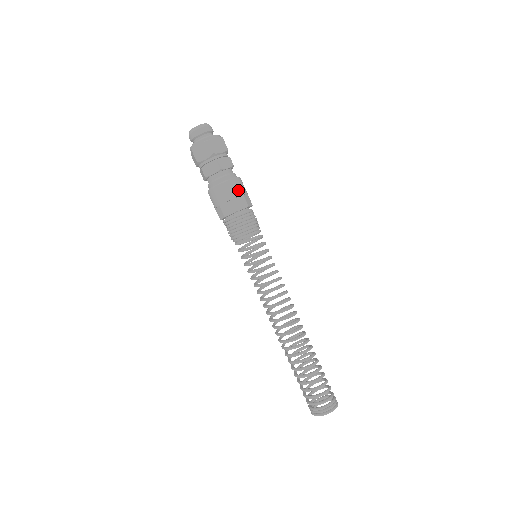
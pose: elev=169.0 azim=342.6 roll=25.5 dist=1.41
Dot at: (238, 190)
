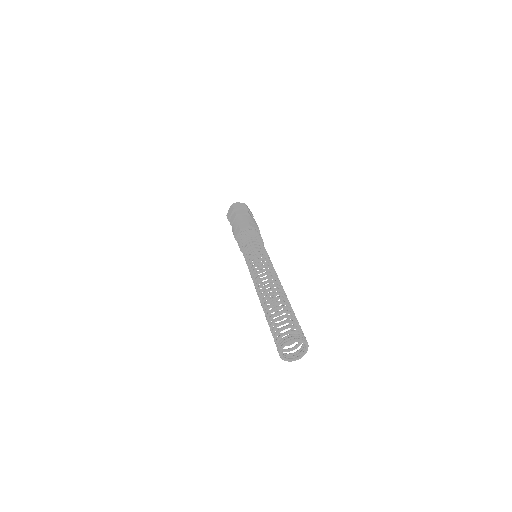
Dot at: (245, 220)
